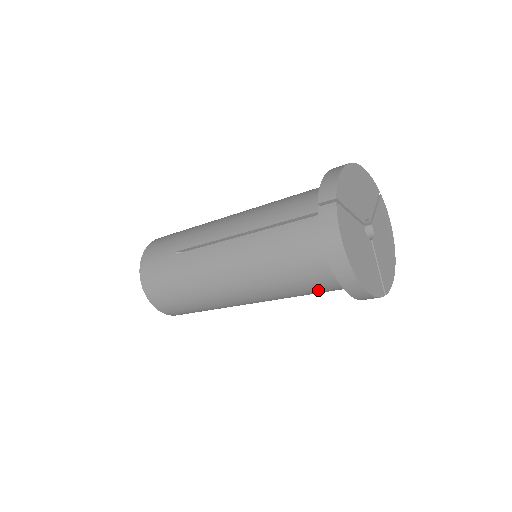
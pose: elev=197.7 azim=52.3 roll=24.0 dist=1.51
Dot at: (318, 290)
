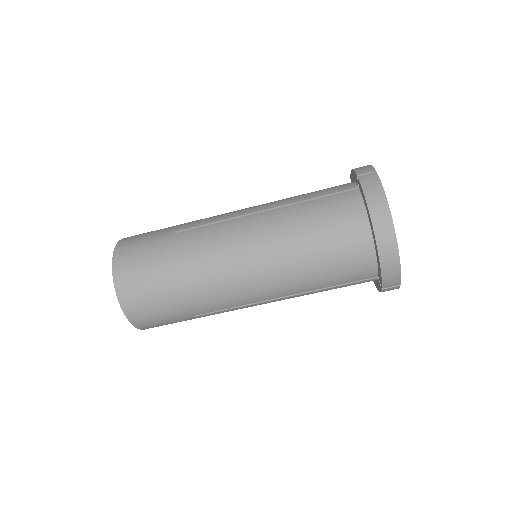
Dot at: (338, 271)
